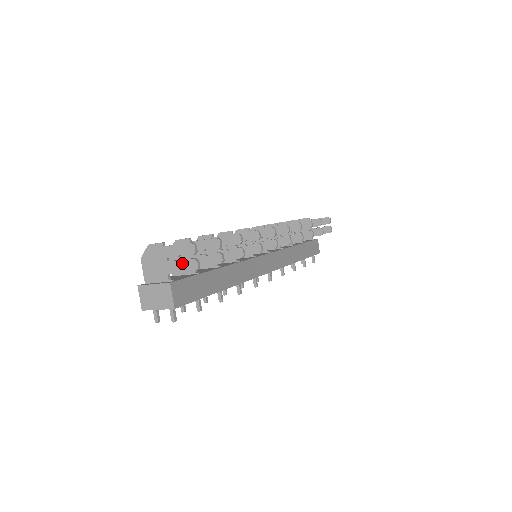
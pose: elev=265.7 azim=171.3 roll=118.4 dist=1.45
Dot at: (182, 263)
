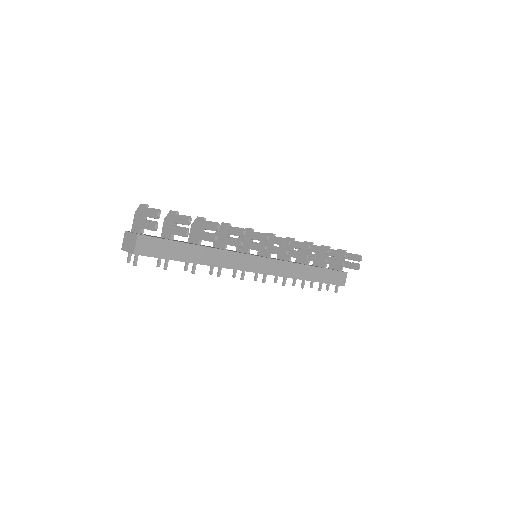
Dot at: (150, 223)
